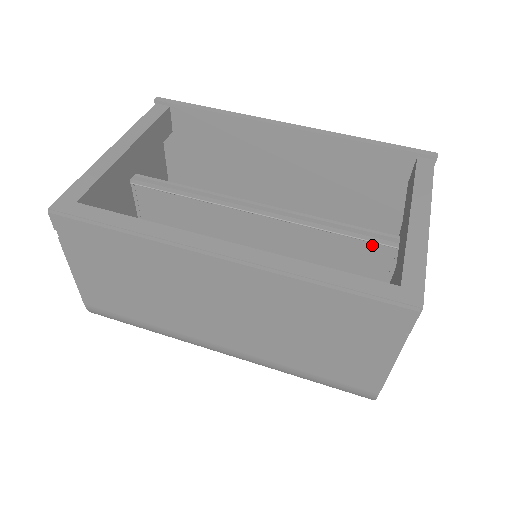
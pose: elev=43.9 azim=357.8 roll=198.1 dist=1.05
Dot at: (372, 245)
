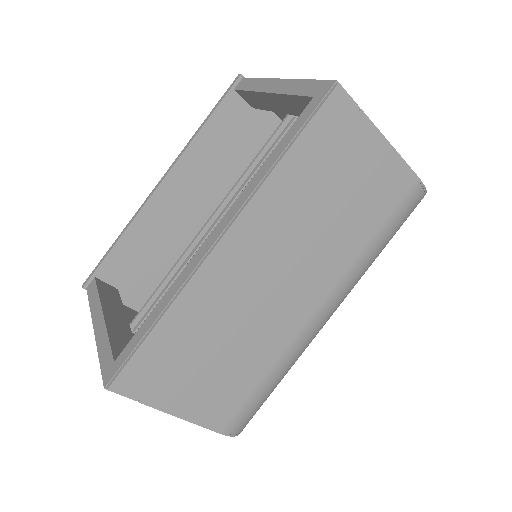
Dot at: occluded
